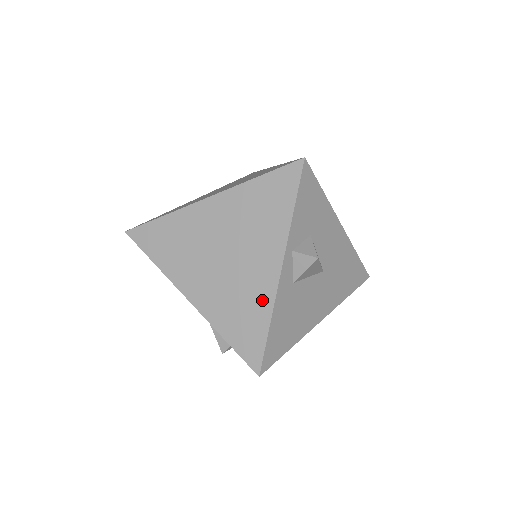
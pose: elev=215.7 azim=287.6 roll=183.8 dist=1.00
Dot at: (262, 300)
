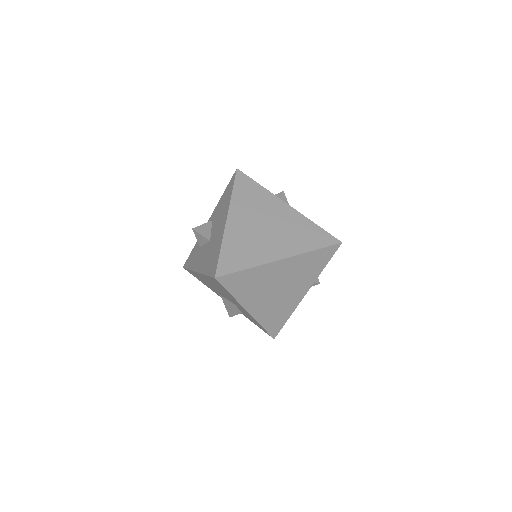
Dot at: (290, 308)
